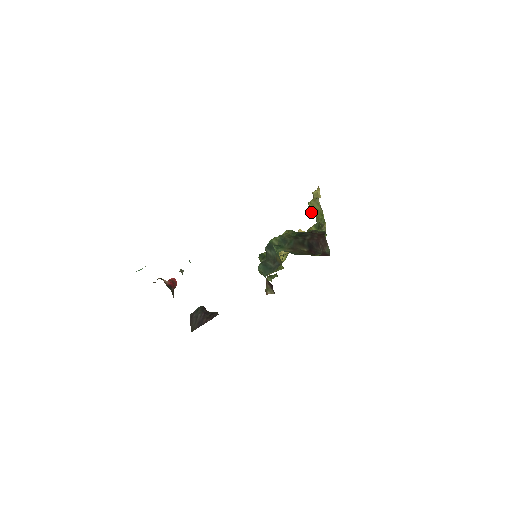
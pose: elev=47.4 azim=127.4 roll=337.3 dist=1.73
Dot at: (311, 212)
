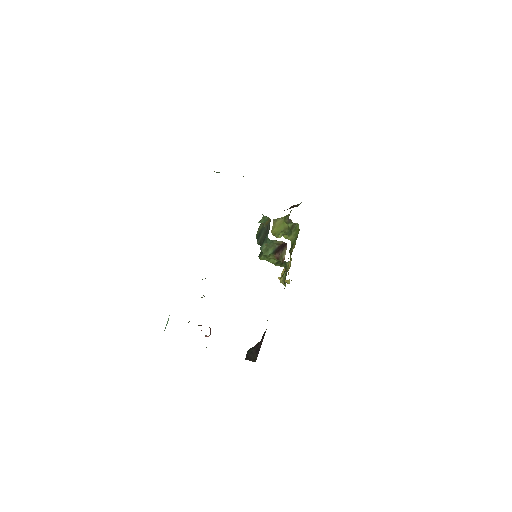
Dot at: (279, 234)
